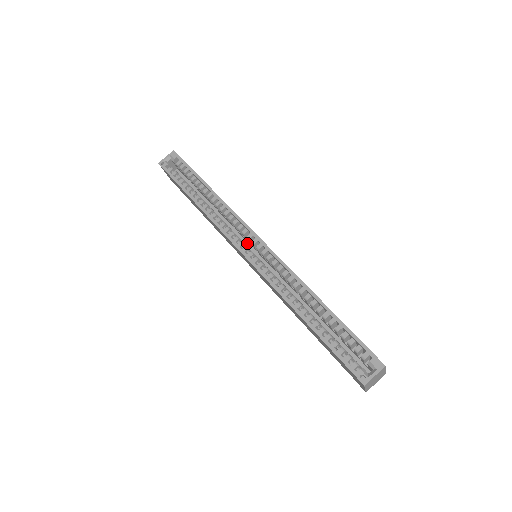
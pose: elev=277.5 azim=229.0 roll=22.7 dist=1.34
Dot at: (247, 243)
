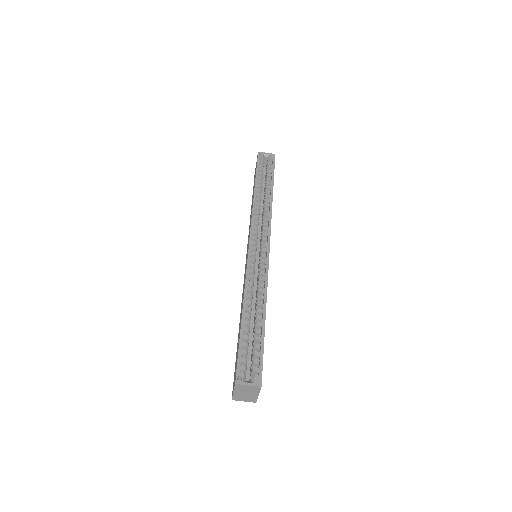
Dot at: (259, 244)
